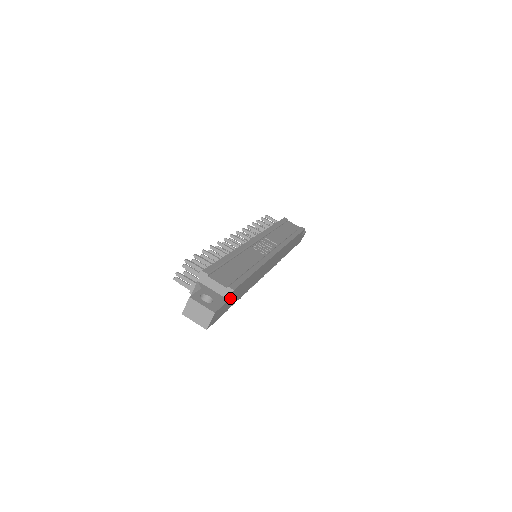
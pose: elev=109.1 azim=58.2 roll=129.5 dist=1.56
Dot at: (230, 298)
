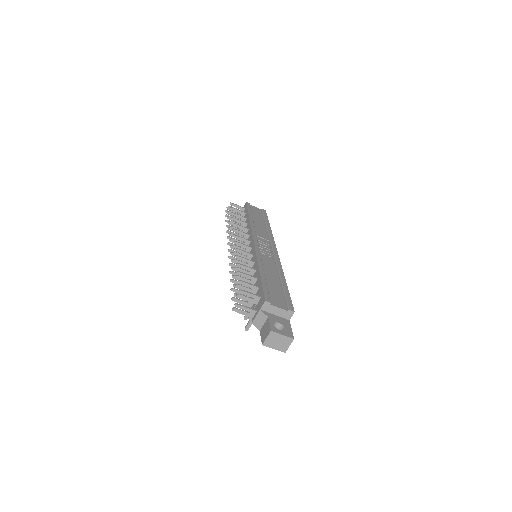
Dot at: (289, 318)
